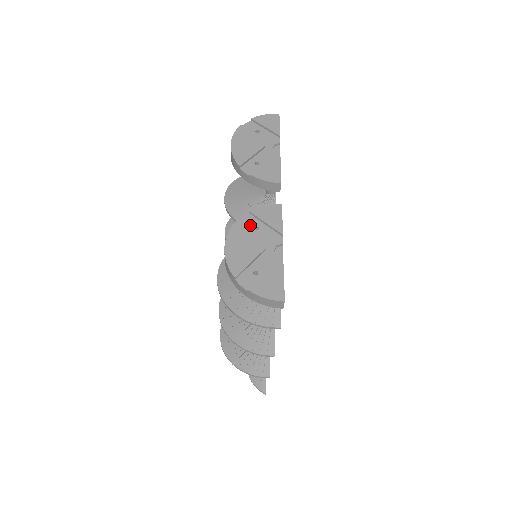
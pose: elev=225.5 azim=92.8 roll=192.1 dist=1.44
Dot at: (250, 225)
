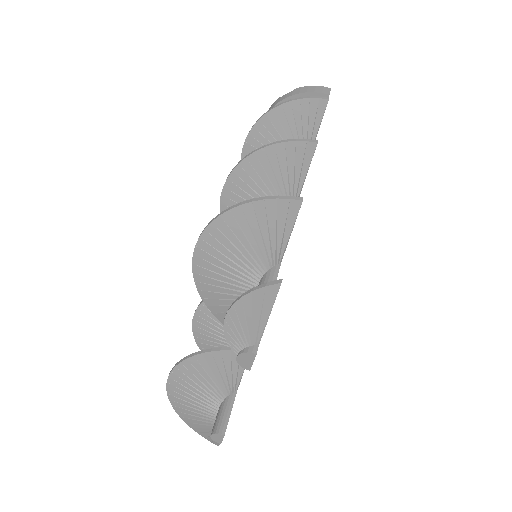
Dot at: occluded
